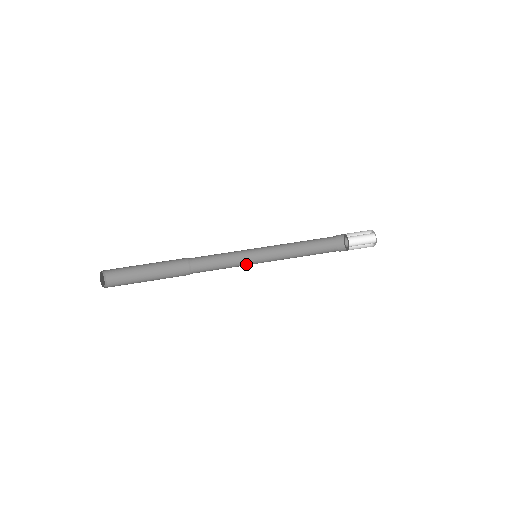
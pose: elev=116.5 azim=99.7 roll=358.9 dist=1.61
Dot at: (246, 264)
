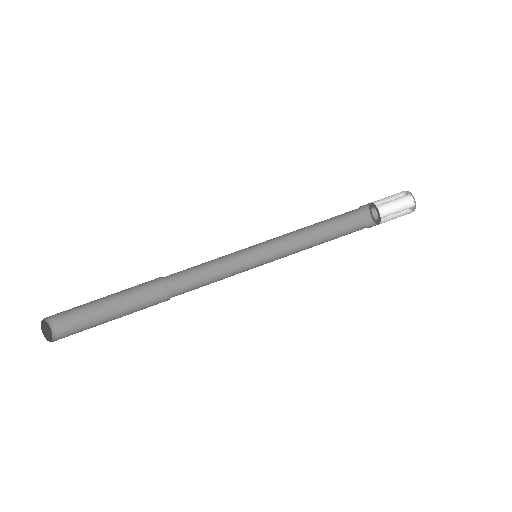
Dot at: occluded
